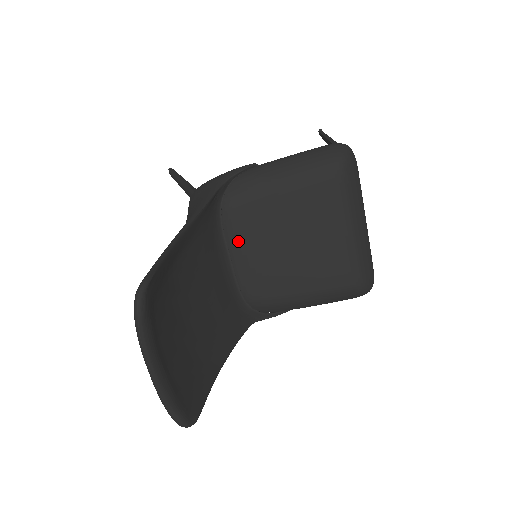
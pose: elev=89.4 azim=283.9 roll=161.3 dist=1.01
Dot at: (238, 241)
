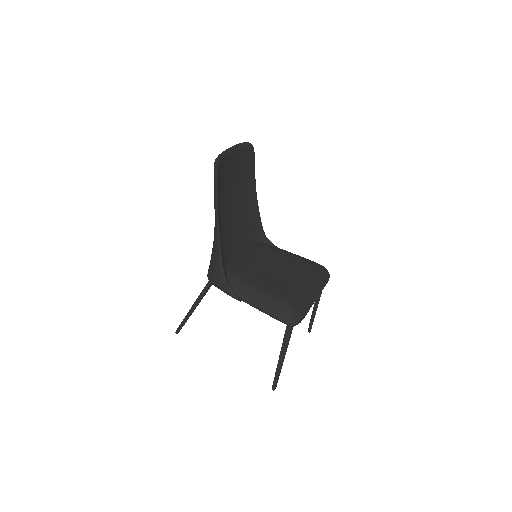
Dot at: (252, 252)
